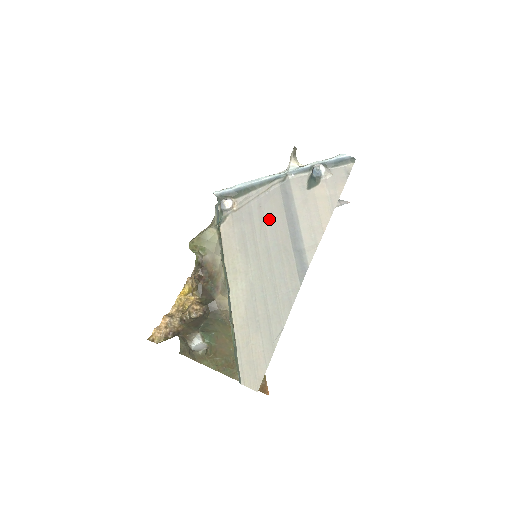
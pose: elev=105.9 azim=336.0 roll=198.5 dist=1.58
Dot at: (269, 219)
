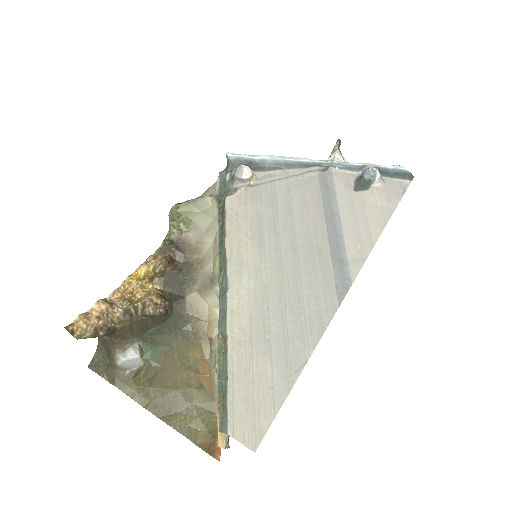
Dot at: (300, 209)
